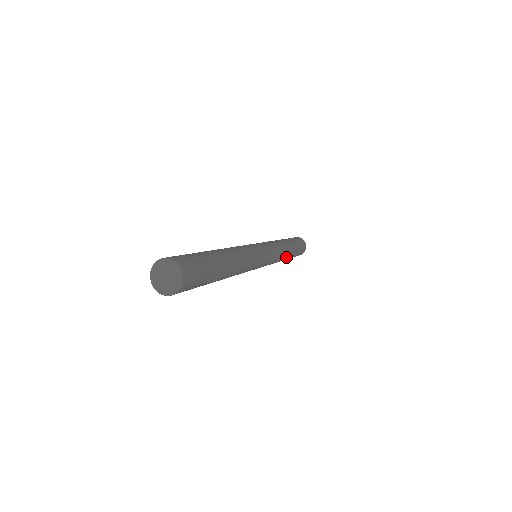
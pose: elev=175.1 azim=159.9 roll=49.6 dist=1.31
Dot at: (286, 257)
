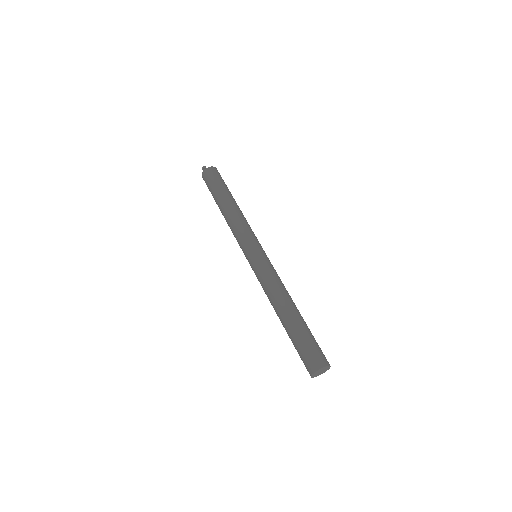
Dot at: occluded
